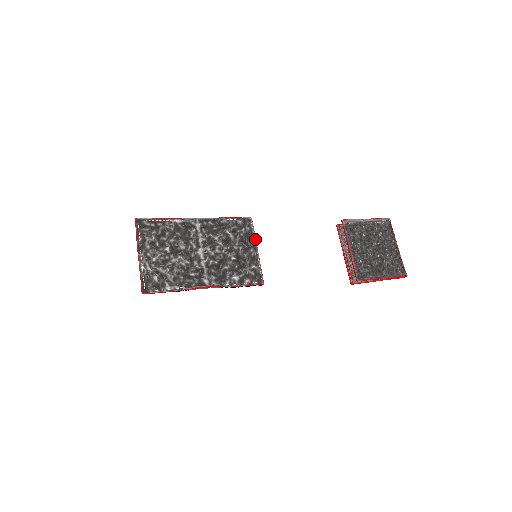
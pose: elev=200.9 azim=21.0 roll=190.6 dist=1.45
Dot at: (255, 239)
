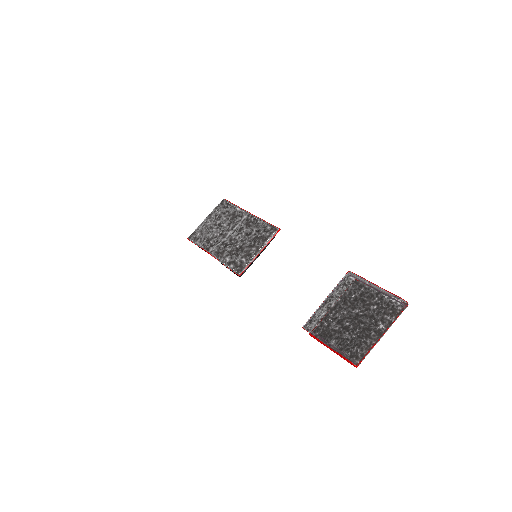
Dot at: (266, 244)
